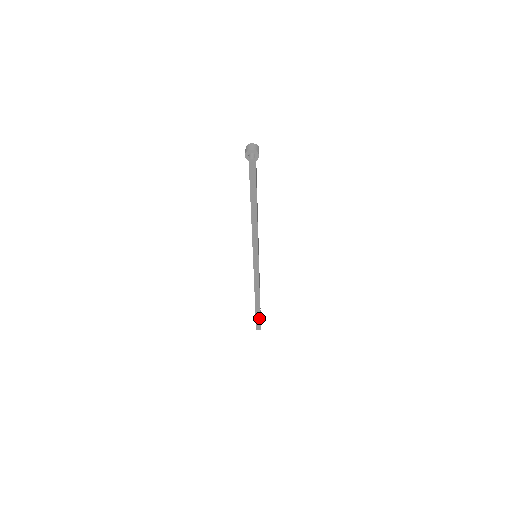
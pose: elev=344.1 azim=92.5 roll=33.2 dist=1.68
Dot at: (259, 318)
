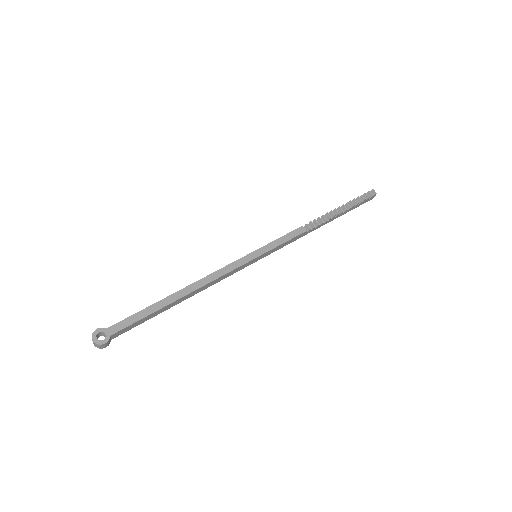
Dot at: (352, 208)
